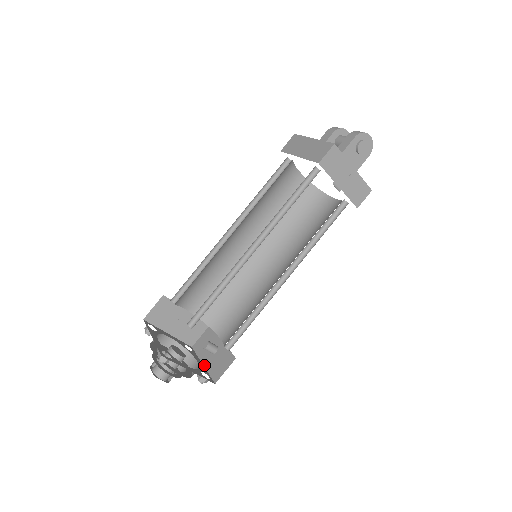
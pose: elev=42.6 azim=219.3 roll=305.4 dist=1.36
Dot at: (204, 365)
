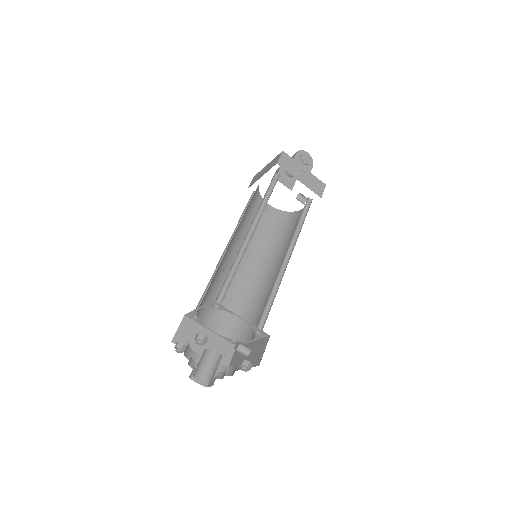
Dot at: occluded
